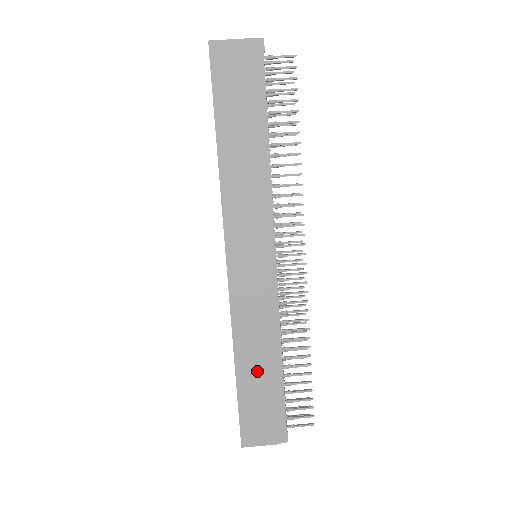
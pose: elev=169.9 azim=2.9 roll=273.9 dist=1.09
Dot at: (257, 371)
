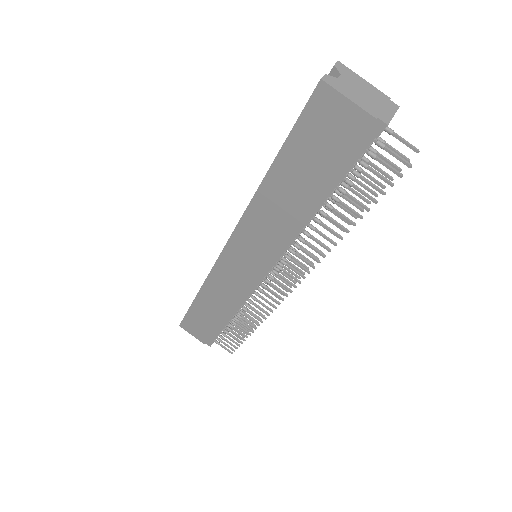
Dot at: (210, 310)
